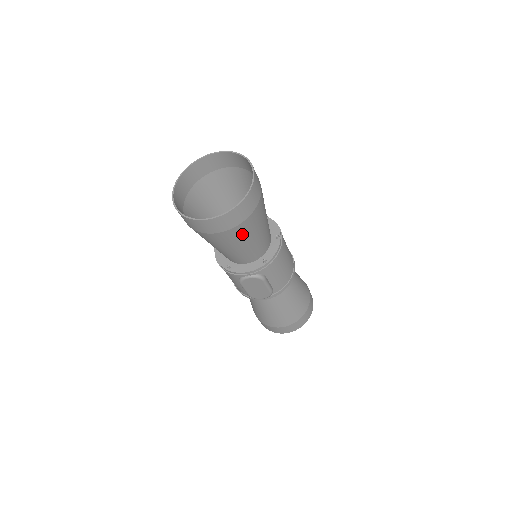
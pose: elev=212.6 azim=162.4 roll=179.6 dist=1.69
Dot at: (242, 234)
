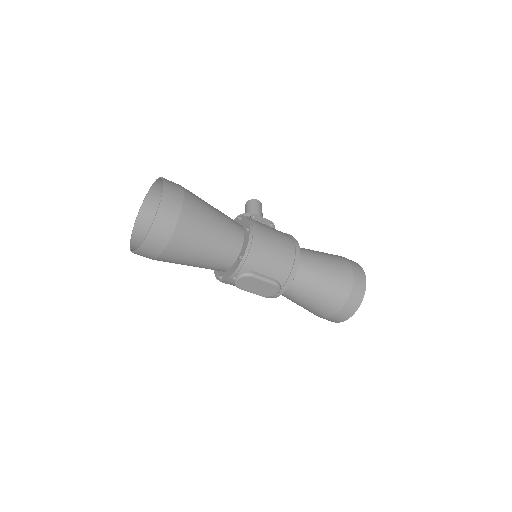
Dot at: (186, 244)
